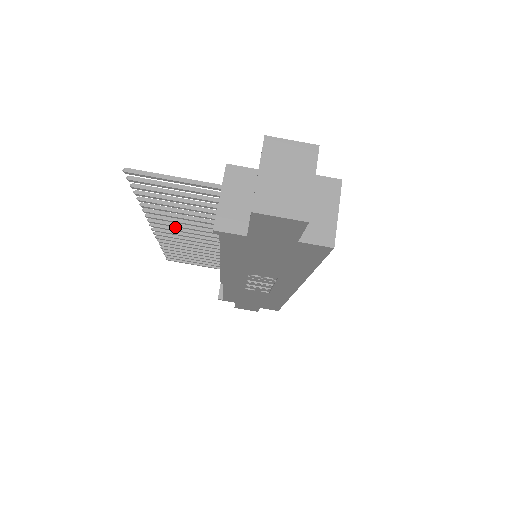
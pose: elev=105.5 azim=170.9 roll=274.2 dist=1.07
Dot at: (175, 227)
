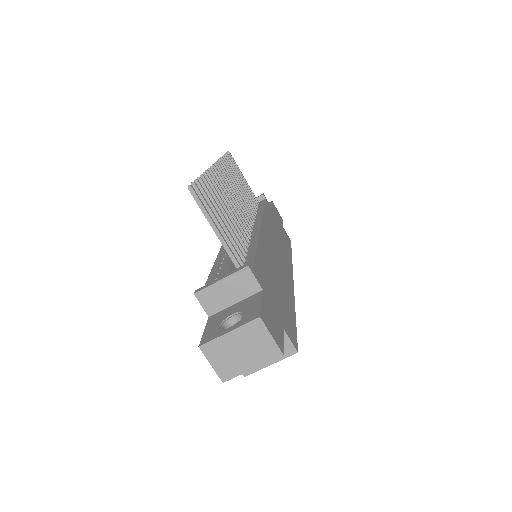
Dot at: (226, 186)
